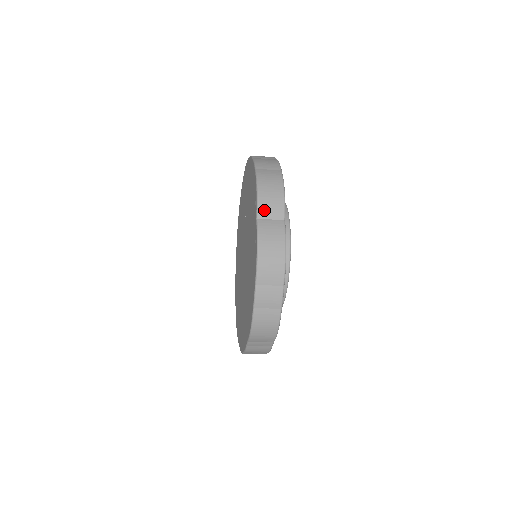
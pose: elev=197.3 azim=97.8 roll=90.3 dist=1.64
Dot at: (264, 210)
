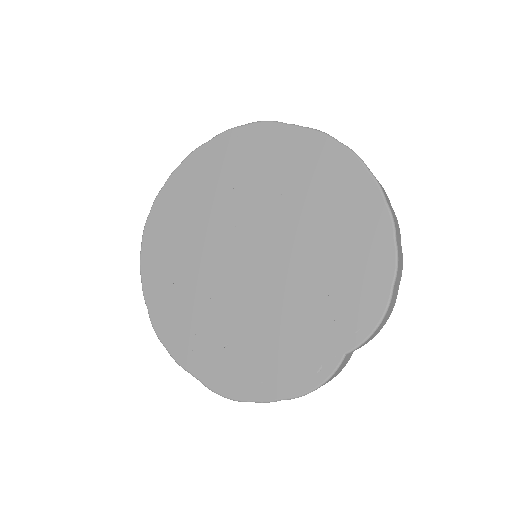
Dot at: occluded
